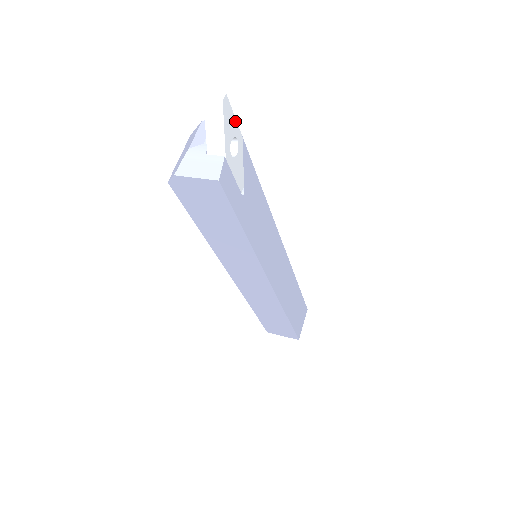
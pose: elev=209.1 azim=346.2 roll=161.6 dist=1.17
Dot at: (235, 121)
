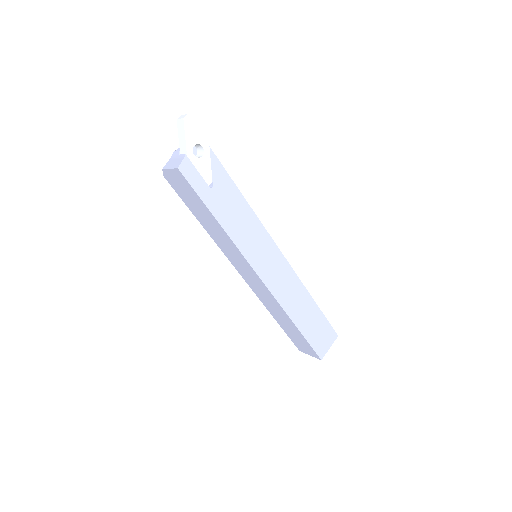
Dot at: (200, 134)
